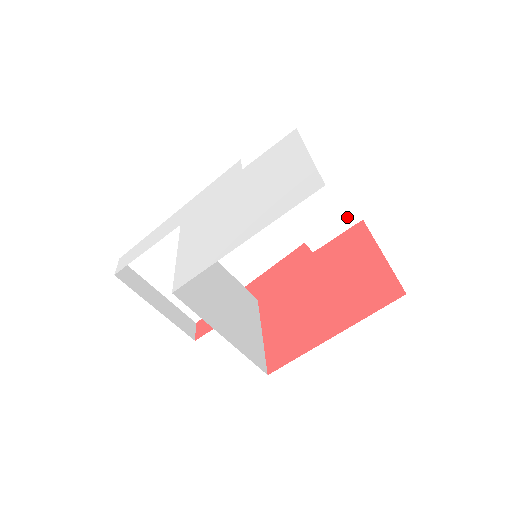
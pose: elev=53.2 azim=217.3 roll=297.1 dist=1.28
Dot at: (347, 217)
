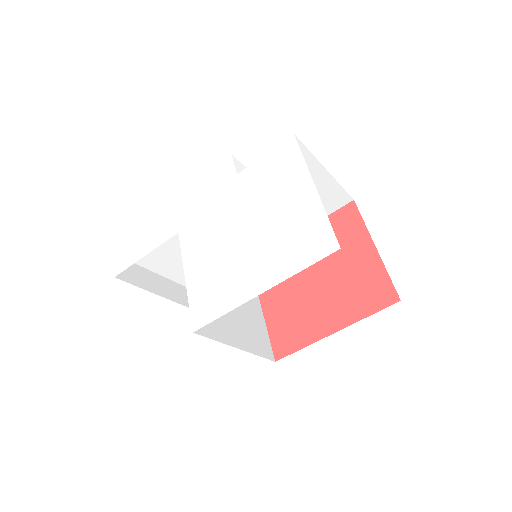
Dot at: (339, 200)
